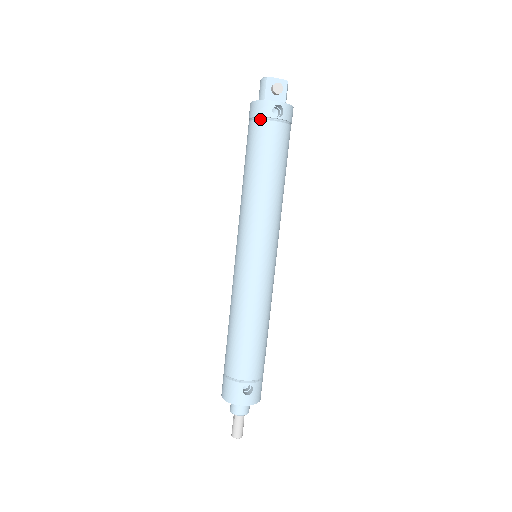
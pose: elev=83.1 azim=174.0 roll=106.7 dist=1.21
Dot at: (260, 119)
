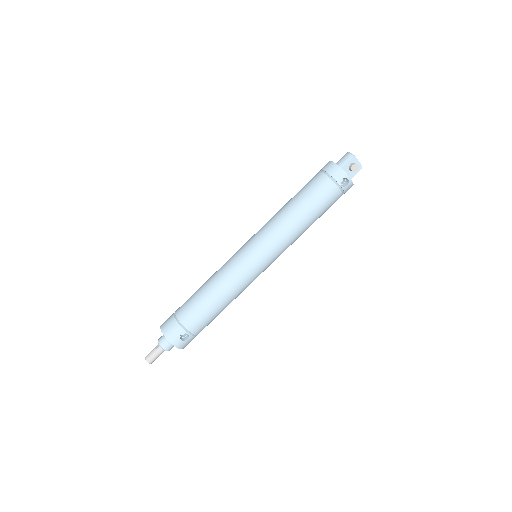
Dot at: (330, 178)
